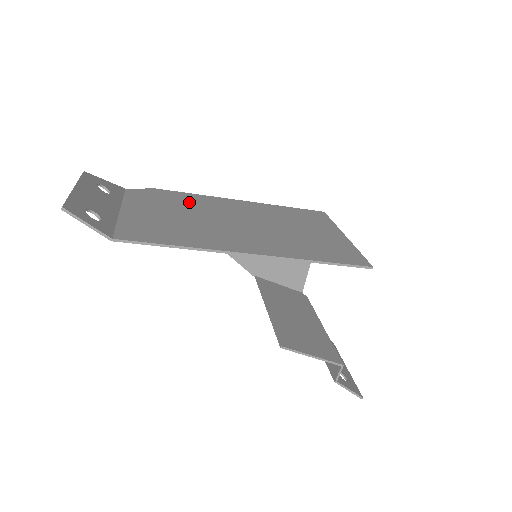
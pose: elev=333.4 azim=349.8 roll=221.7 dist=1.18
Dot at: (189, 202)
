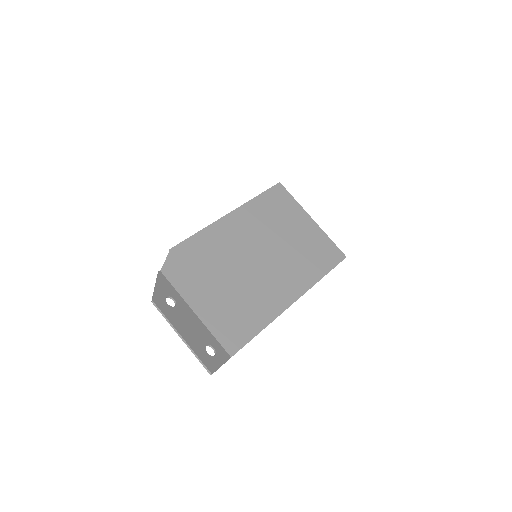
Dot at: (210, 253)
